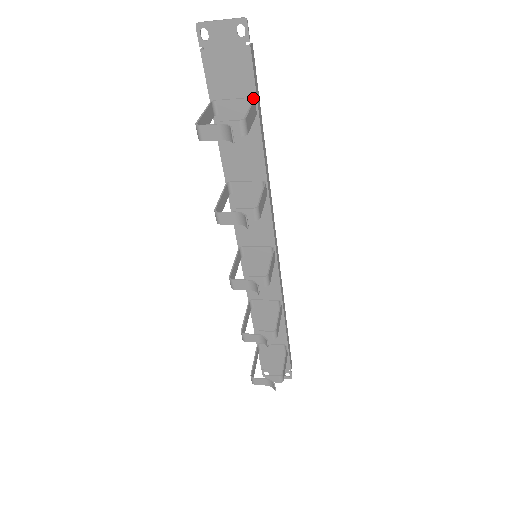
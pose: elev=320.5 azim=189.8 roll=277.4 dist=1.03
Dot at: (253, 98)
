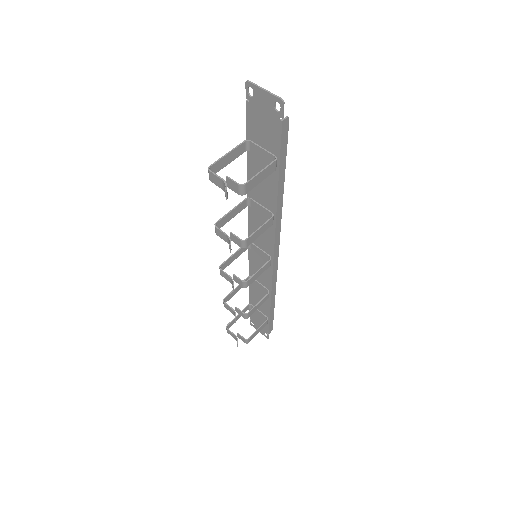
Dot at: (276, 158)
